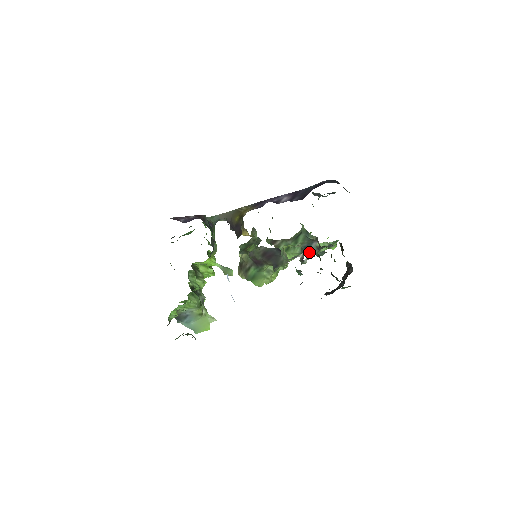
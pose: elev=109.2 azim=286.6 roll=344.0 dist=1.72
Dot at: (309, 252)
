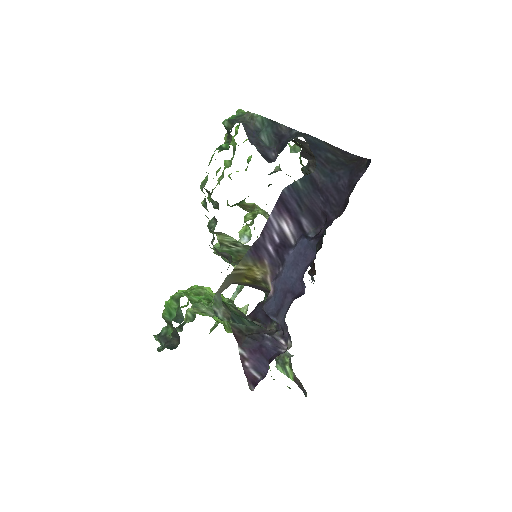
Dot at: occluded
